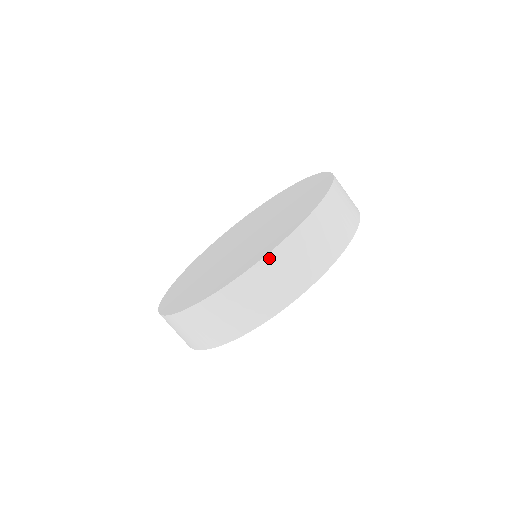
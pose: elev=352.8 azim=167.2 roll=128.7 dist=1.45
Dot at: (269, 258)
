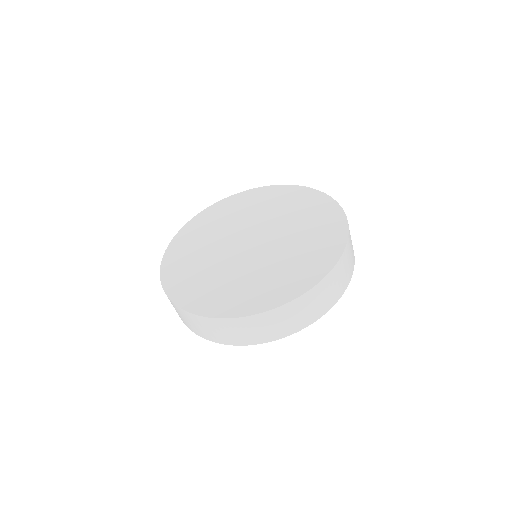
Dot at: (176, 306)
